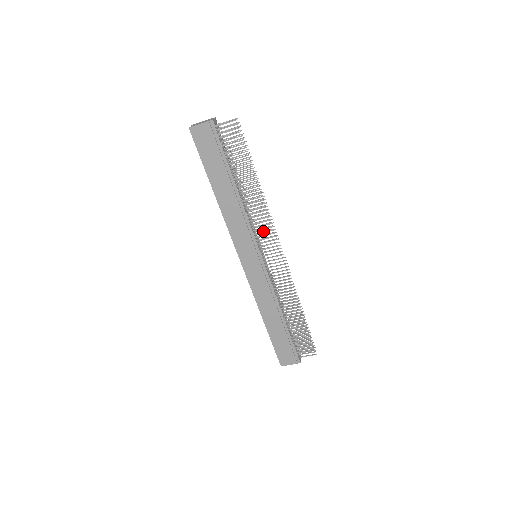
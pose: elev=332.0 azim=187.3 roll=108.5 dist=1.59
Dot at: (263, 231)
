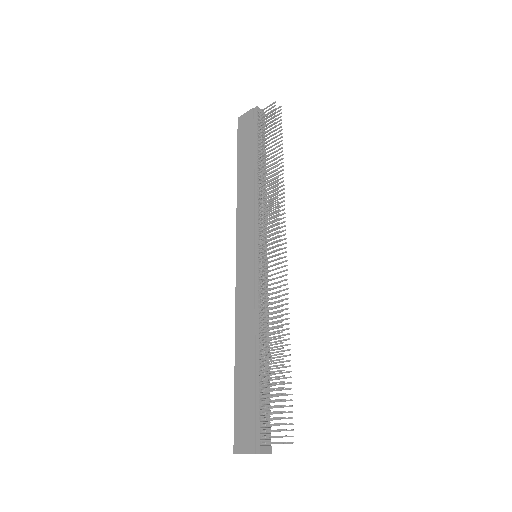
Dot at: occluded
